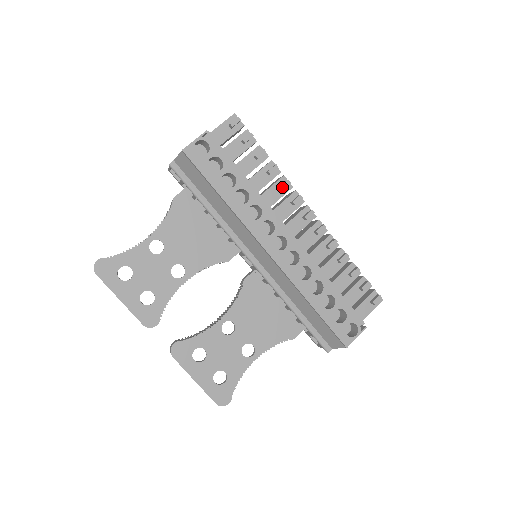
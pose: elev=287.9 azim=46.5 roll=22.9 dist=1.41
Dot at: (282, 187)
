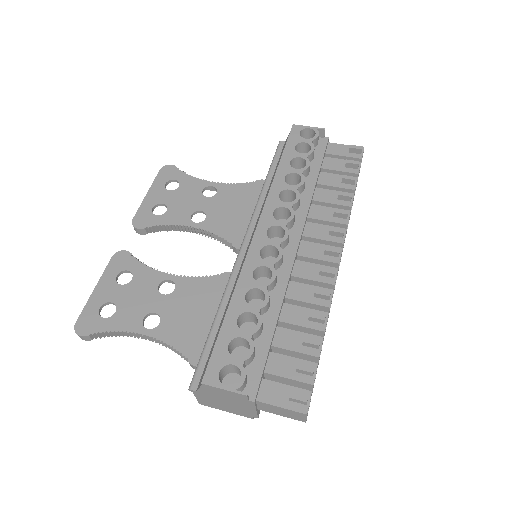
Dot at: (336, 210)
